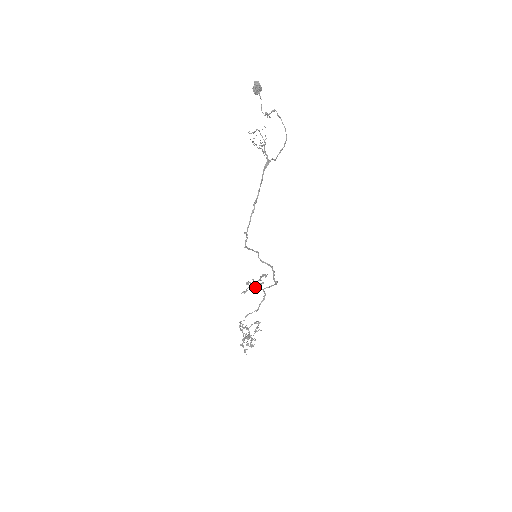
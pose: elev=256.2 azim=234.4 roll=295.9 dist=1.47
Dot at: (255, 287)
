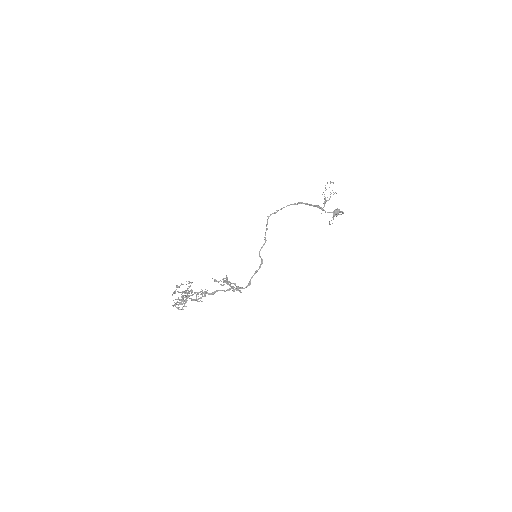
Dot at: (228, 282)
